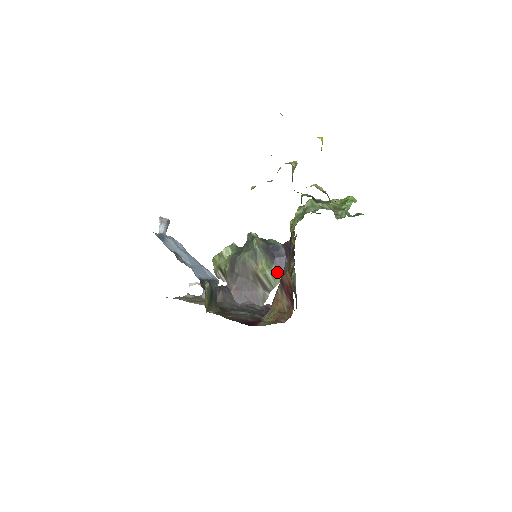
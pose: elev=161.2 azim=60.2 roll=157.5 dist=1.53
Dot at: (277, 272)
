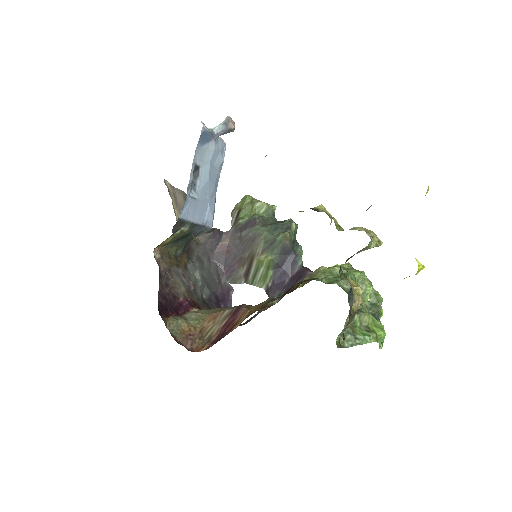
Dot at: (269, 278)
